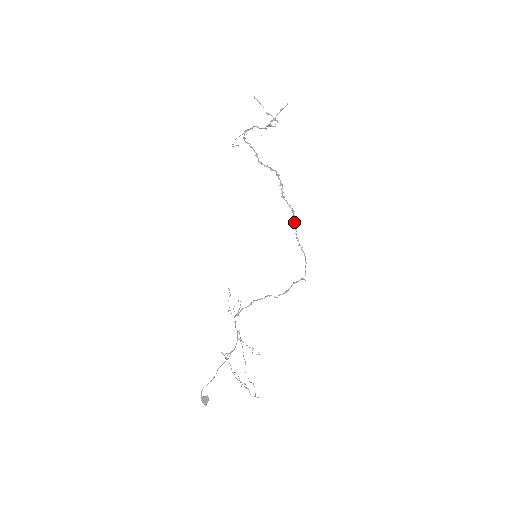
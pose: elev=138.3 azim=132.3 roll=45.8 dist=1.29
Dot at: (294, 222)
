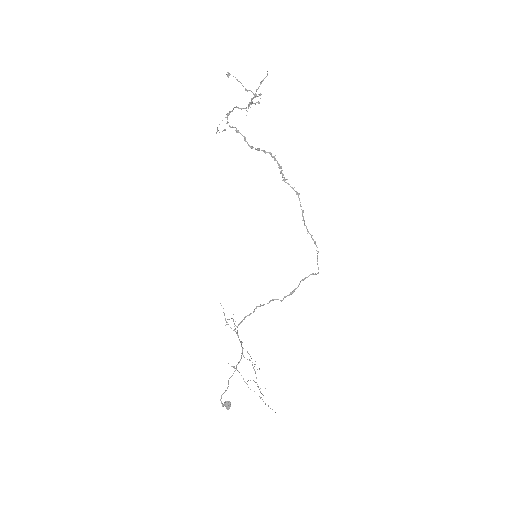
Dot at: occluded
